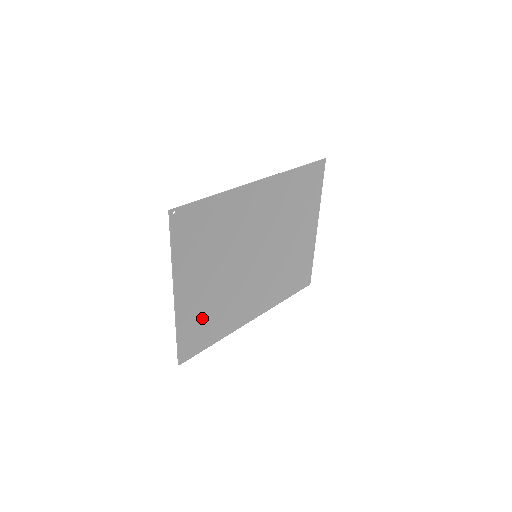
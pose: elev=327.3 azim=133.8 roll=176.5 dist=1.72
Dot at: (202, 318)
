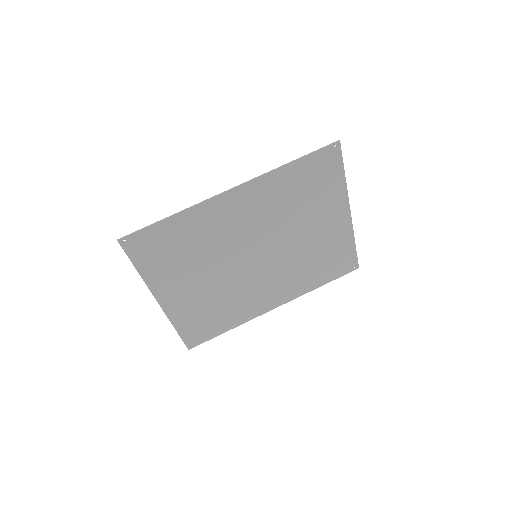
Dot at: (201, 314)
